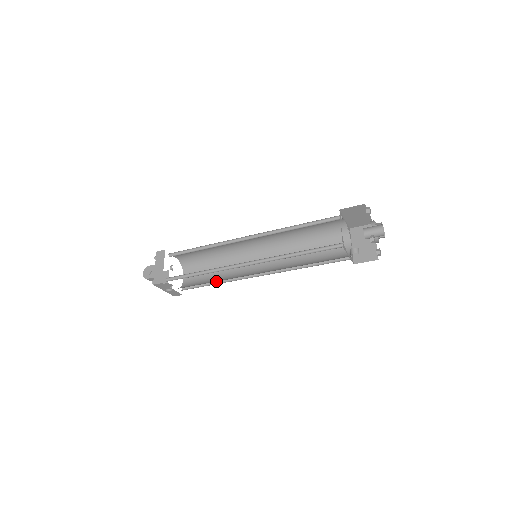
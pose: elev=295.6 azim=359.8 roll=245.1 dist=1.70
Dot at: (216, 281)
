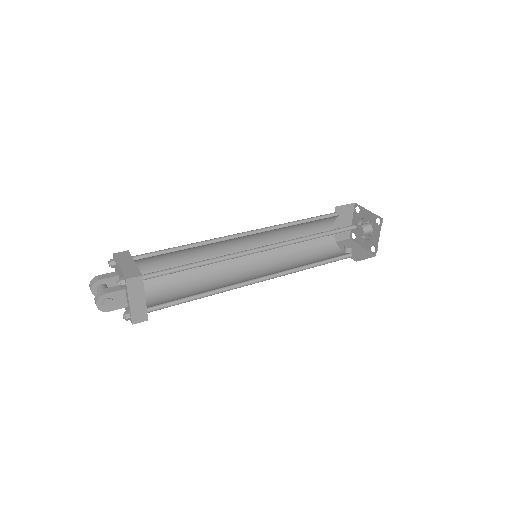
Dot at: (196, 281)
